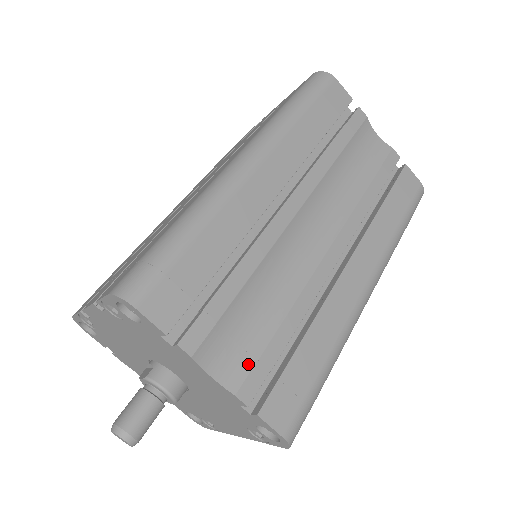
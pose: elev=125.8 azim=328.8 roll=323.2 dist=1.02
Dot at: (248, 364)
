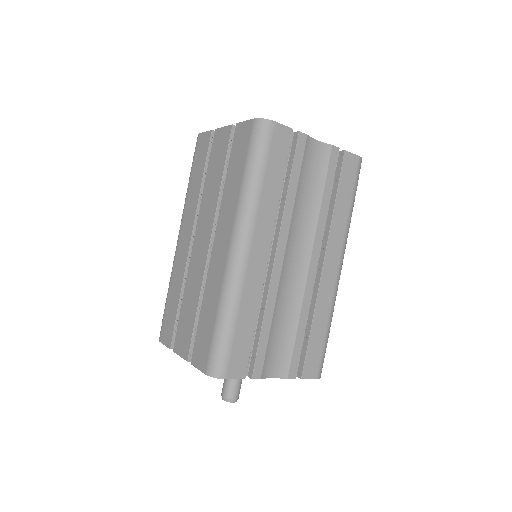
Dot at: (288, 360)
